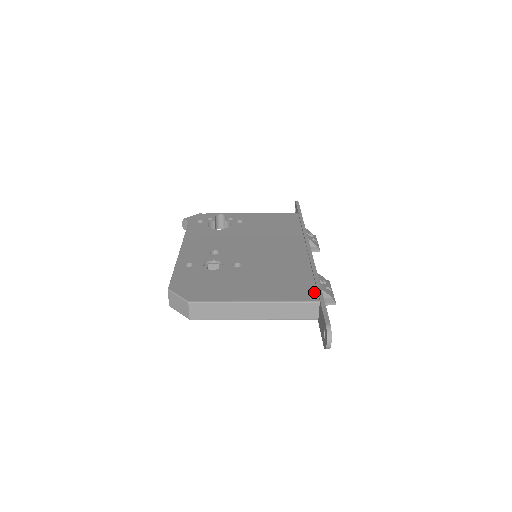
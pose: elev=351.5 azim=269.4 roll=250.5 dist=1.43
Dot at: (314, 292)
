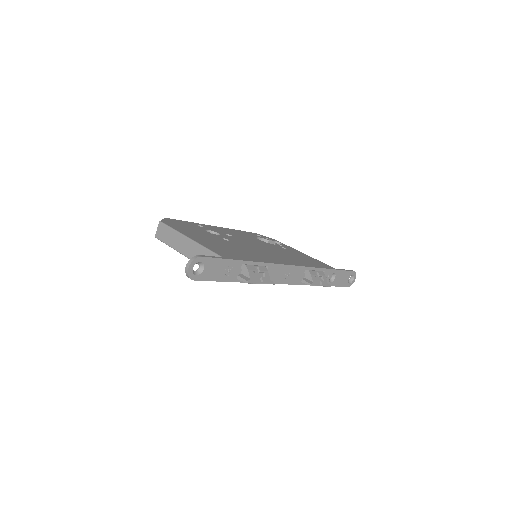
Dot at: occluded
